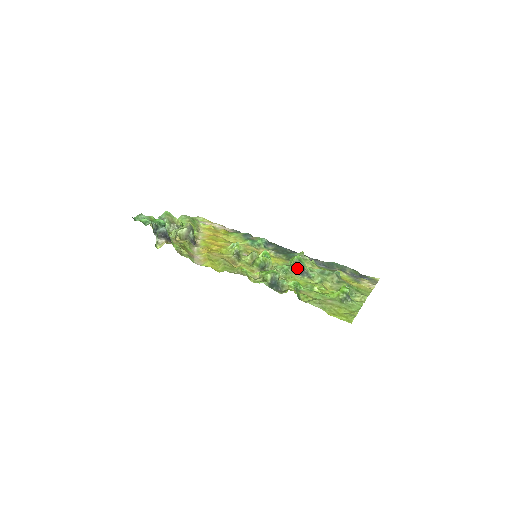
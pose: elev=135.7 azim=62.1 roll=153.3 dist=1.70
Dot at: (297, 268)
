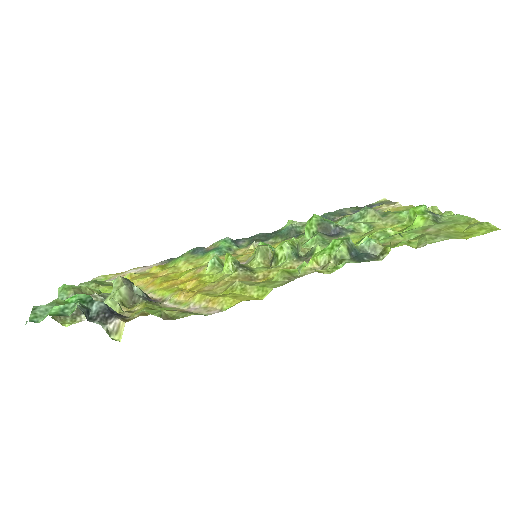
Dot at: (326, 231)
